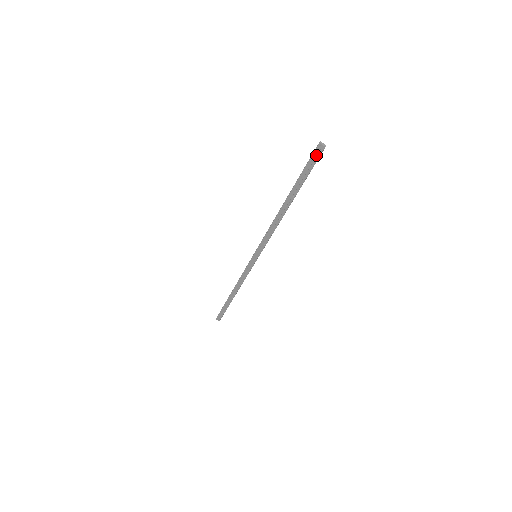
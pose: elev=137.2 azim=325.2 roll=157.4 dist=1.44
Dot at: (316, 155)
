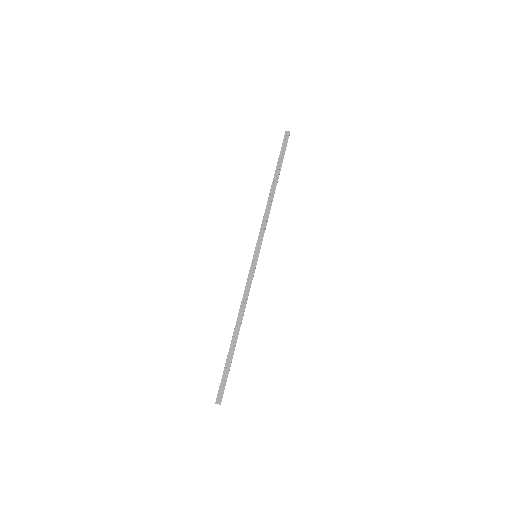
Dot at: (286, 139)
